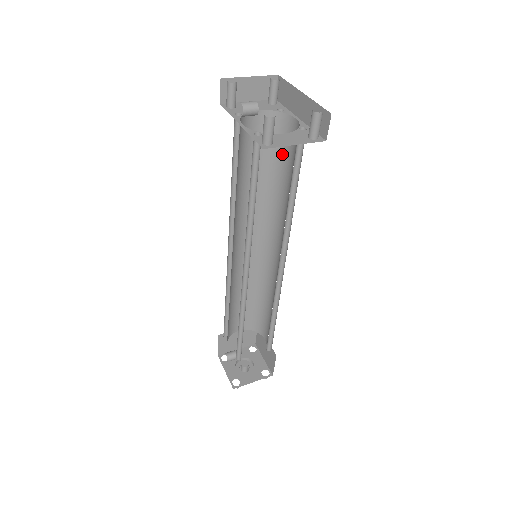
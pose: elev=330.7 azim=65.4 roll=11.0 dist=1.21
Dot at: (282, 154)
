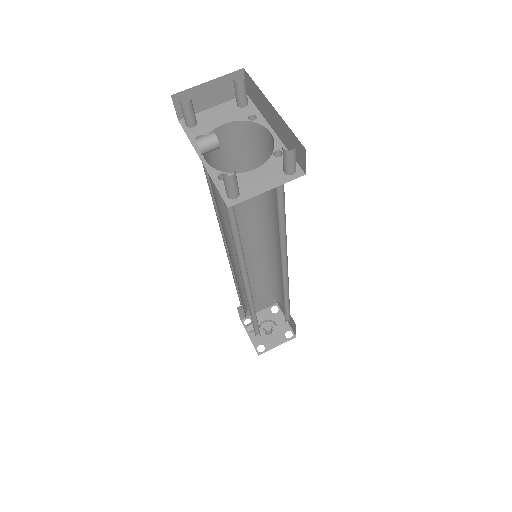
Dot at: (264, 162)
